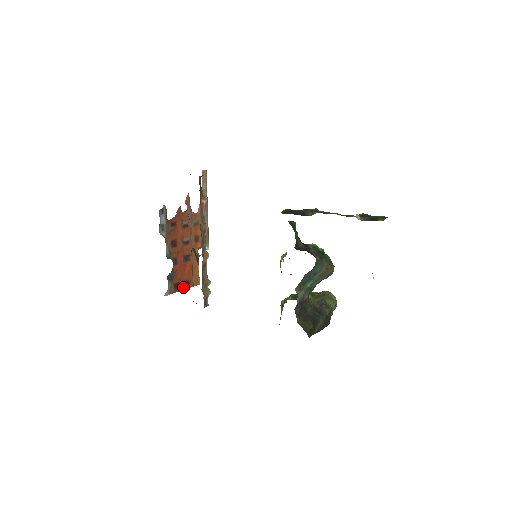
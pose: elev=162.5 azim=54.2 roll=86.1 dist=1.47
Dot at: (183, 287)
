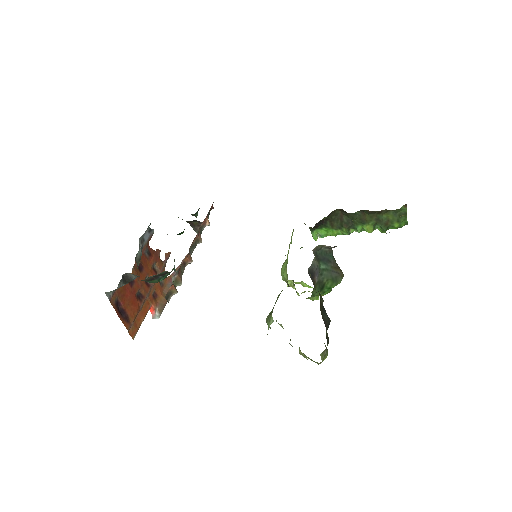
Dot at: (121, 317)
